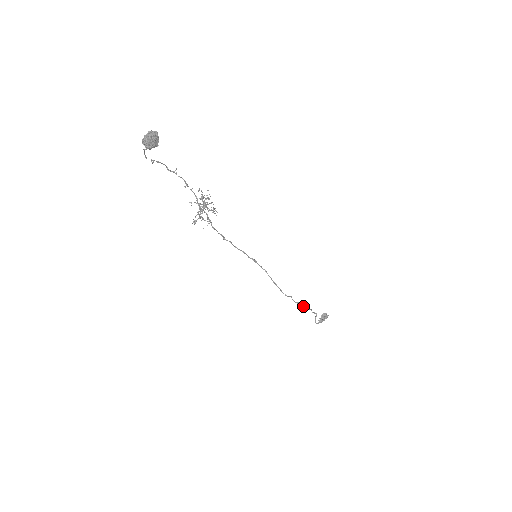
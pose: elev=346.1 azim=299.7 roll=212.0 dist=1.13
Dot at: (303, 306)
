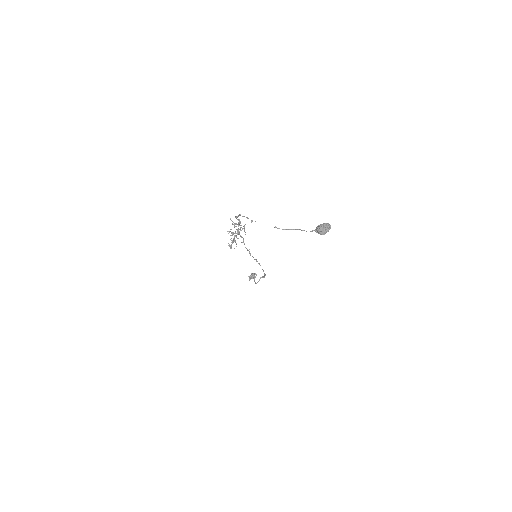
Dot at: occluded
